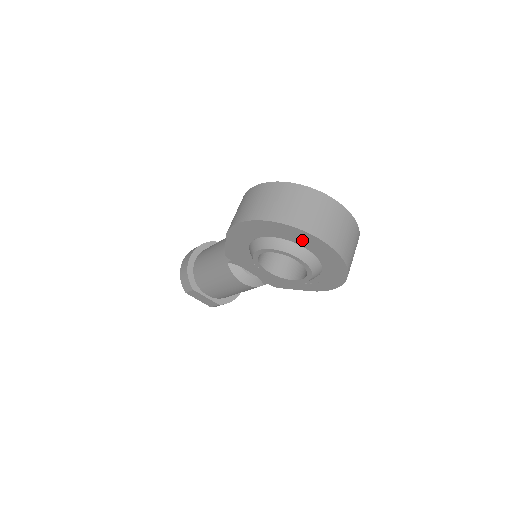
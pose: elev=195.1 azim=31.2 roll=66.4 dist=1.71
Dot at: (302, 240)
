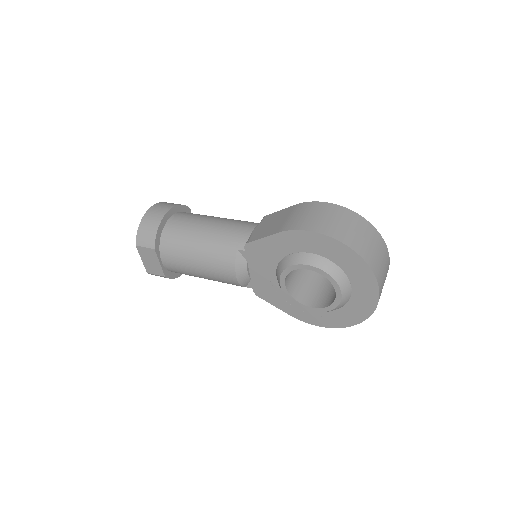
Dot at: (360, 281)
